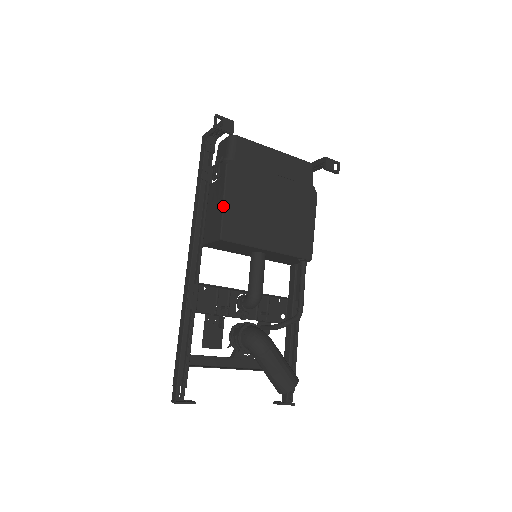
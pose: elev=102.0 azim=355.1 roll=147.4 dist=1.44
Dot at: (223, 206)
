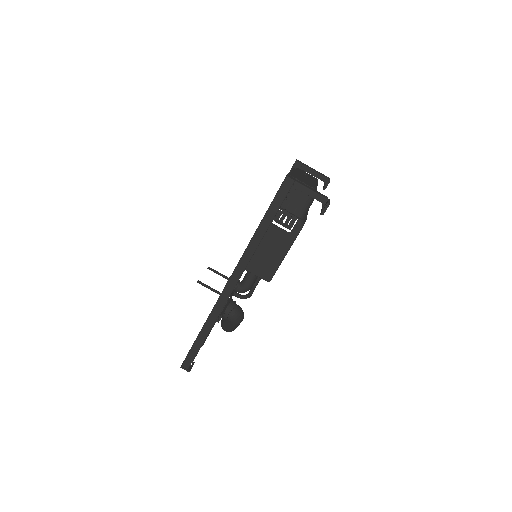
Dot at: occluded
